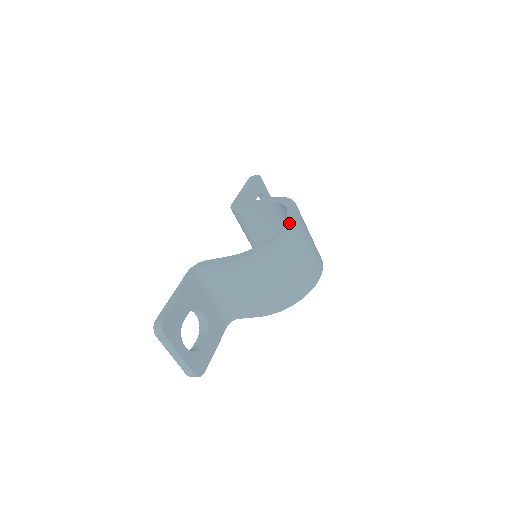
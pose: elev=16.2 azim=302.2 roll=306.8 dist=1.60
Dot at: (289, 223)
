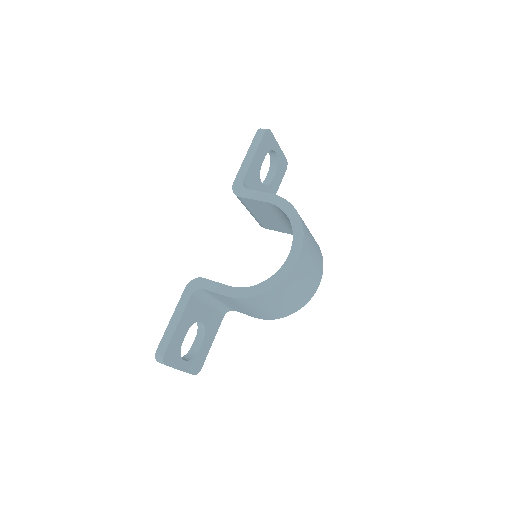
Dot at: (292, 263)
